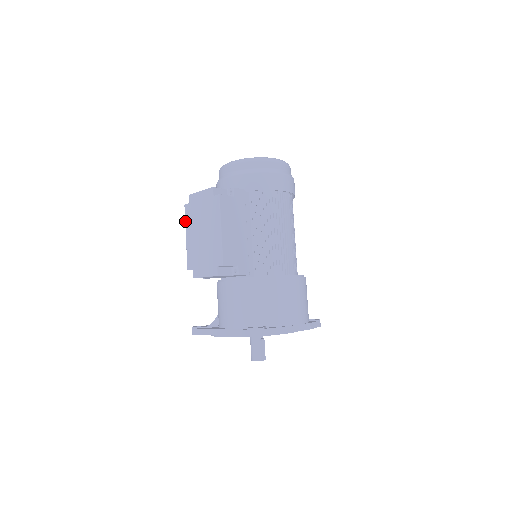
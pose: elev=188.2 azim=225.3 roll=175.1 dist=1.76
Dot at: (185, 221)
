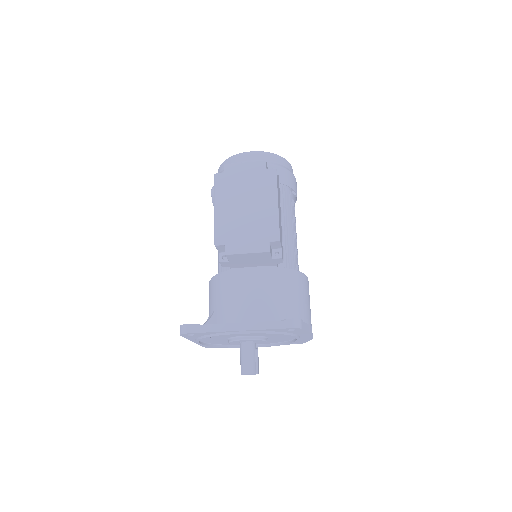
Dot at: (215, 191)
